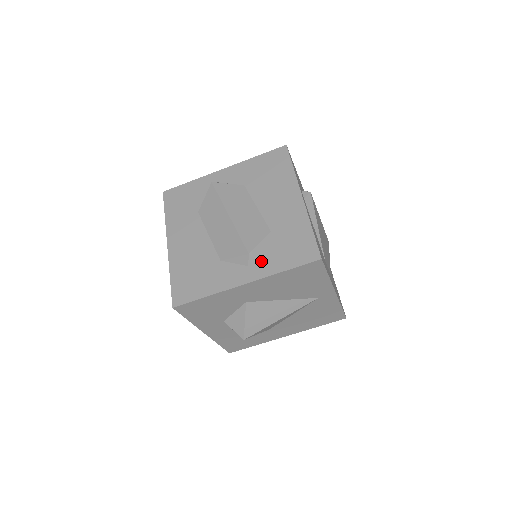
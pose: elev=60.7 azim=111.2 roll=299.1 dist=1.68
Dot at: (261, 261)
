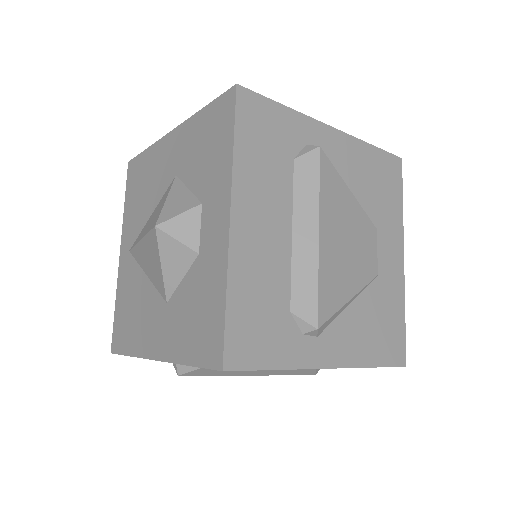
Dot at: occluded
